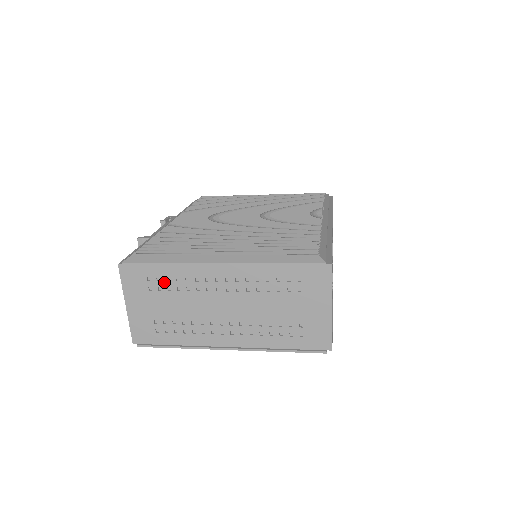
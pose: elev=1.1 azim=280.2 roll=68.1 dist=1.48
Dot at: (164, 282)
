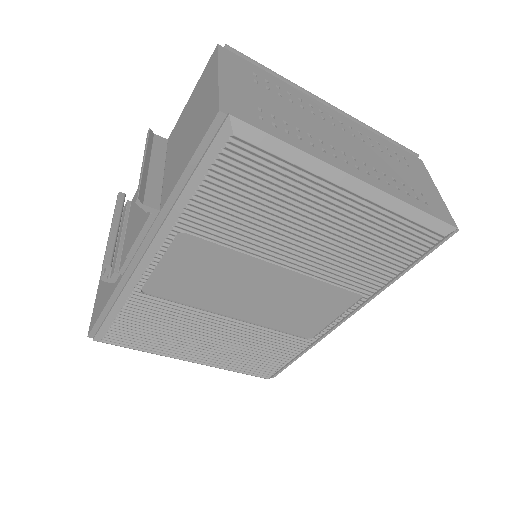
Dot at: (274, 87)
